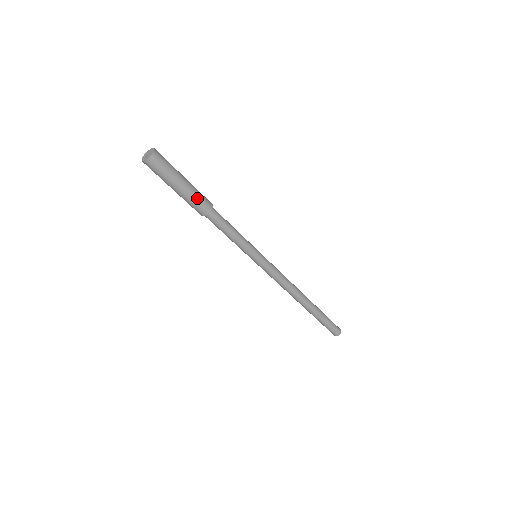
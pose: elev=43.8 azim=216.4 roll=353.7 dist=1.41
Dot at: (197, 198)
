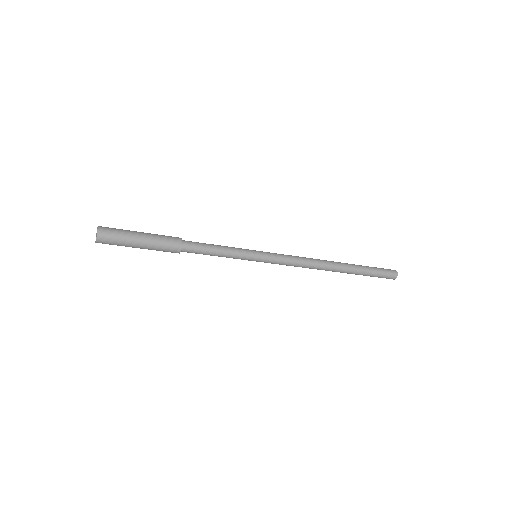
Dot at: (161, 248)
